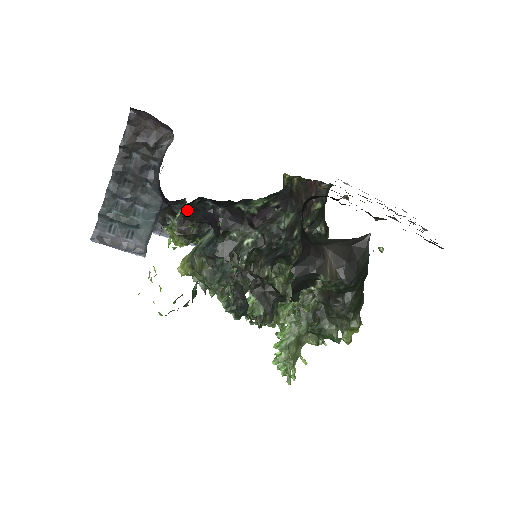
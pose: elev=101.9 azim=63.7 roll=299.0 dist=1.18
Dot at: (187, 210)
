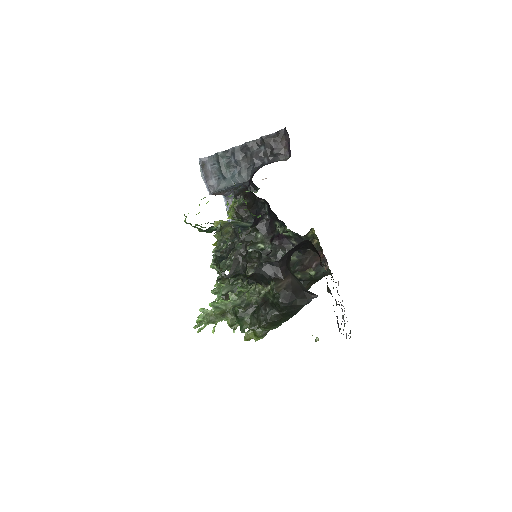
Dot at: (253, 201)
